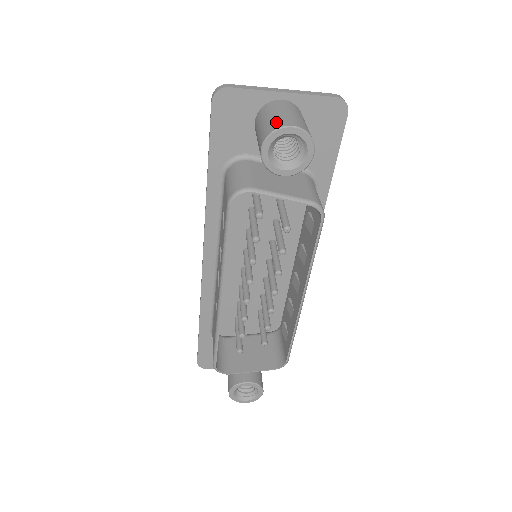
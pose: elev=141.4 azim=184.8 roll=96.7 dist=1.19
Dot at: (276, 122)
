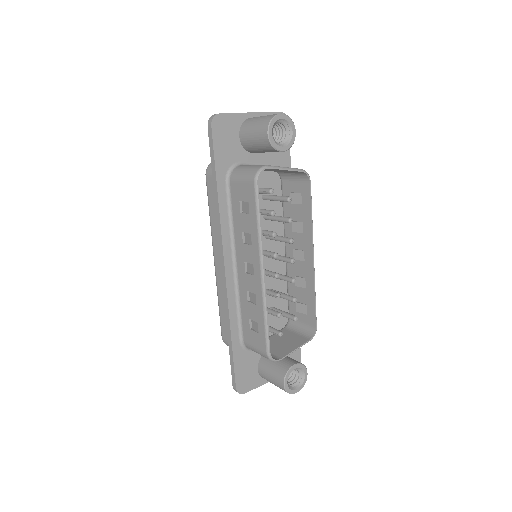
Dot at: (268, 117)
